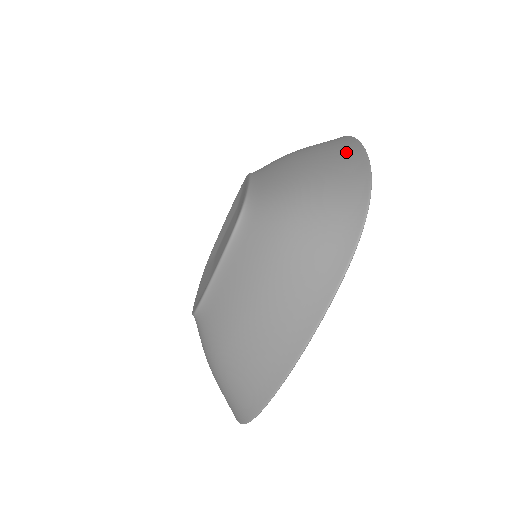
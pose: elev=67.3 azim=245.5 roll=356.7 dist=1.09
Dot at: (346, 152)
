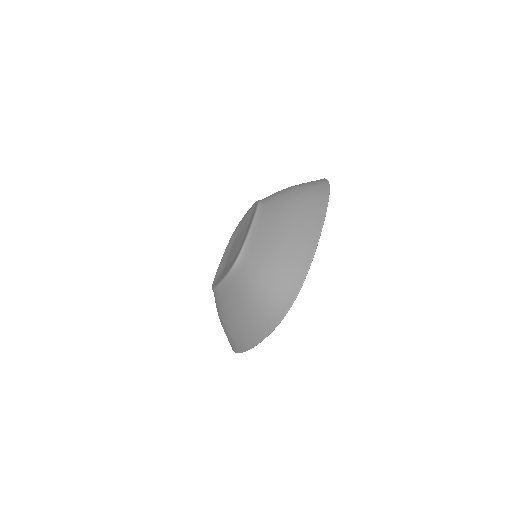
Dot at: occluded
